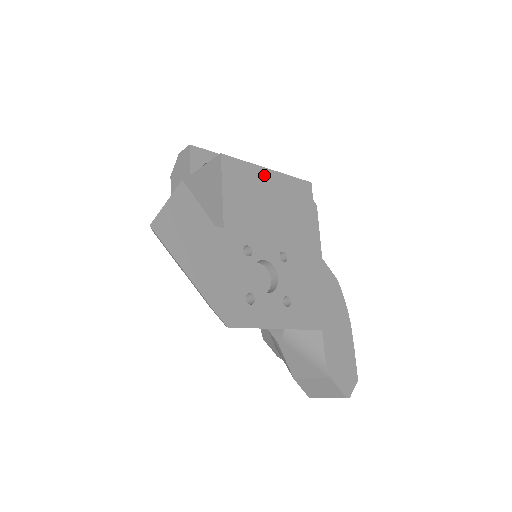
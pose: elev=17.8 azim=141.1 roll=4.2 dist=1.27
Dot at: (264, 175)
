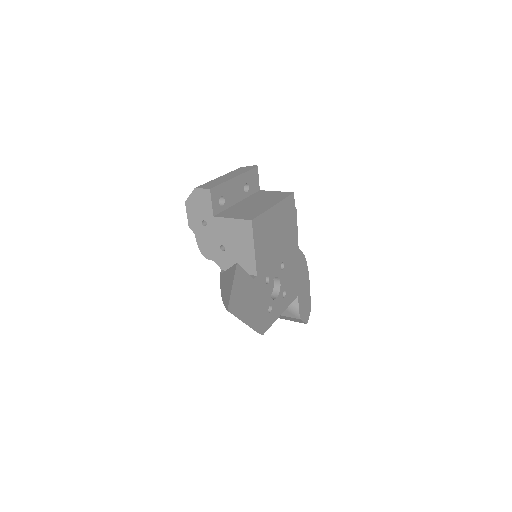
Dot at: (272, 214)
